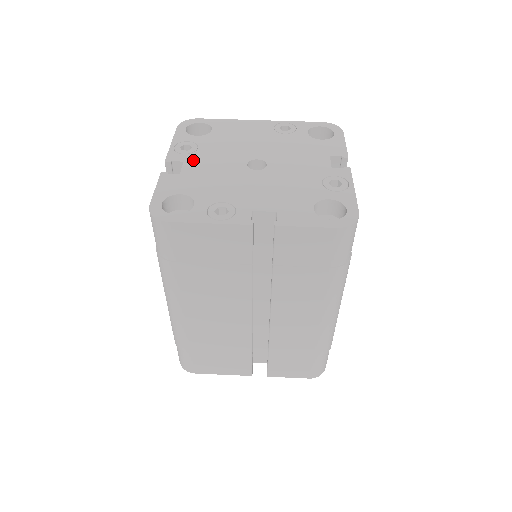
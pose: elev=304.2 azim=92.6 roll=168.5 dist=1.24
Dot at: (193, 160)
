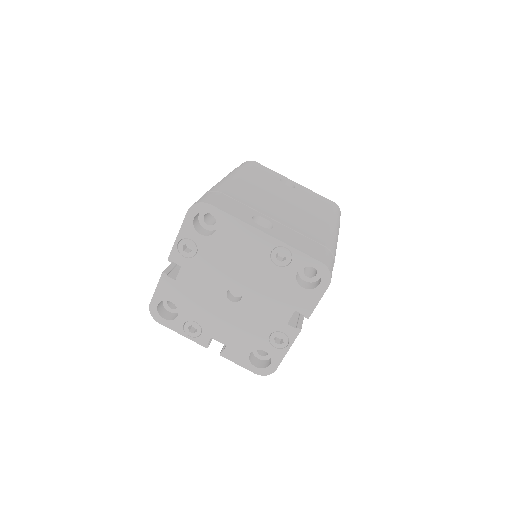
Dot at: (189, 268)
